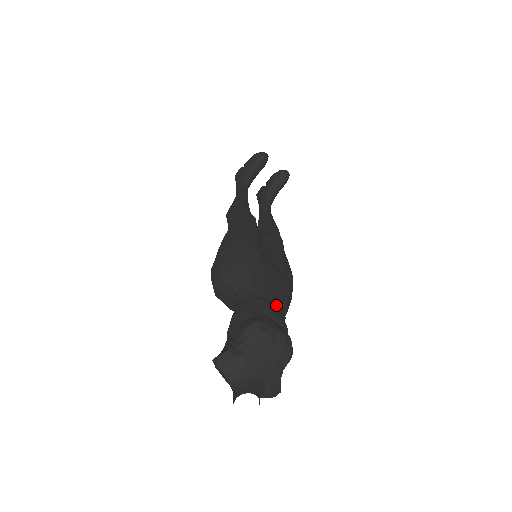
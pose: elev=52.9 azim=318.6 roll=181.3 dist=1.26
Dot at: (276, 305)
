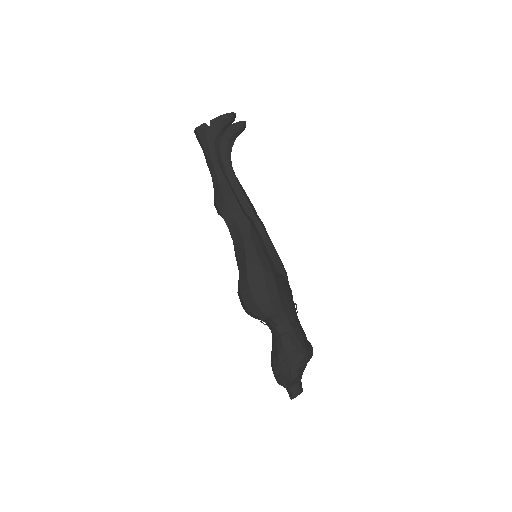
Dot at: (299, 322)
